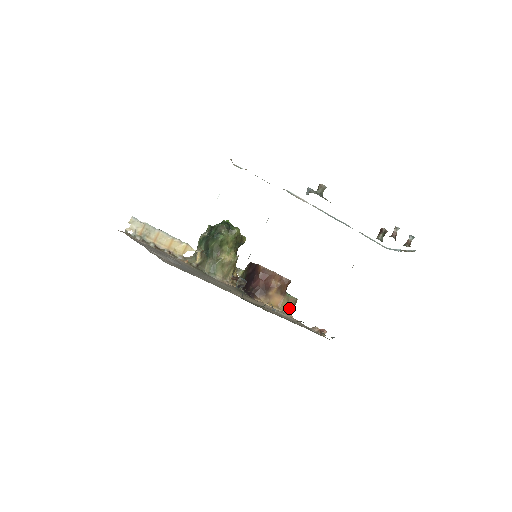
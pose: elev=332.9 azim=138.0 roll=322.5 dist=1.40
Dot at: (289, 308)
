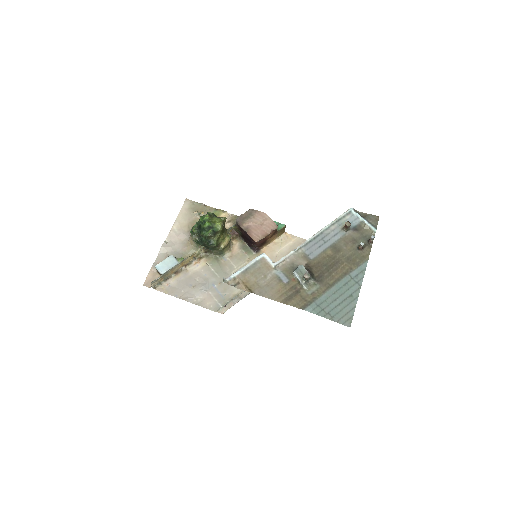
Dot at: (282, 232)
